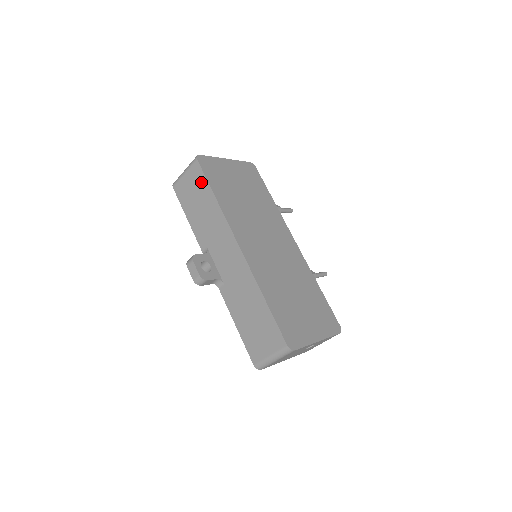
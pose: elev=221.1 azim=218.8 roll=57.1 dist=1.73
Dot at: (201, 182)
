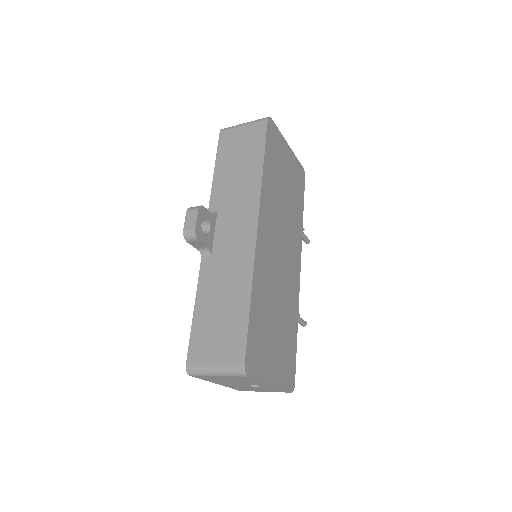
Dot at: (257, 143)
